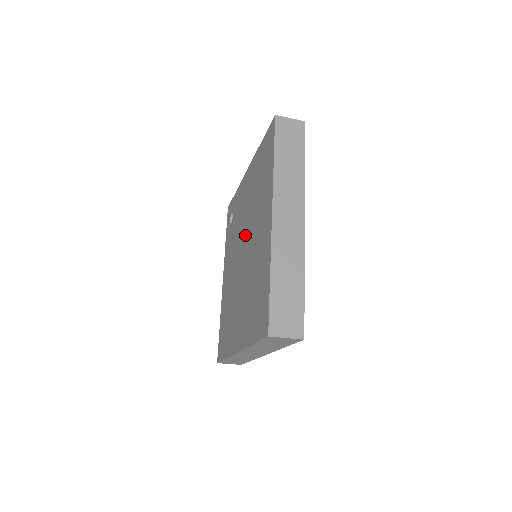
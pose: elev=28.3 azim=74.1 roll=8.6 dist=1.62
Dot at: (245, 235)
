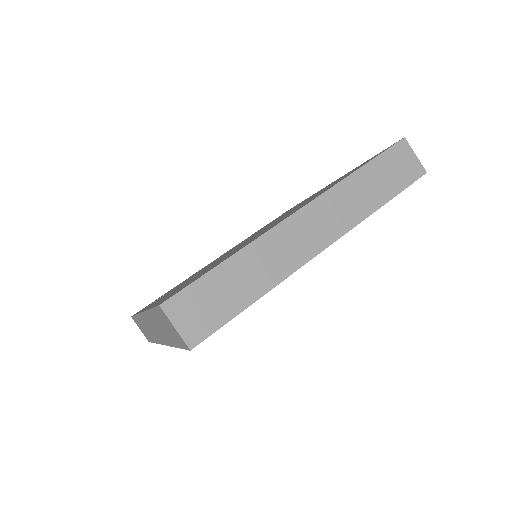
Dot at: occluded
